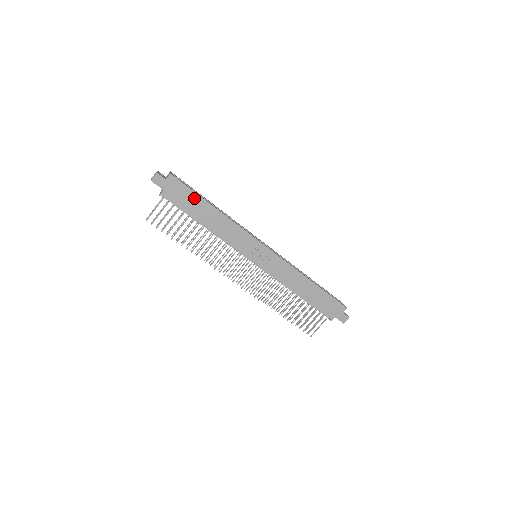
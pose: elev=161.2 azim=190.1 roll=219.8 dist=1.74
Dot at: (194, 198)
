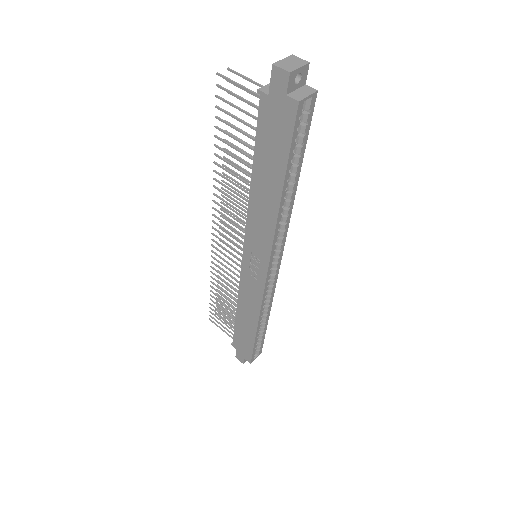
Dot at: (280, 156)
